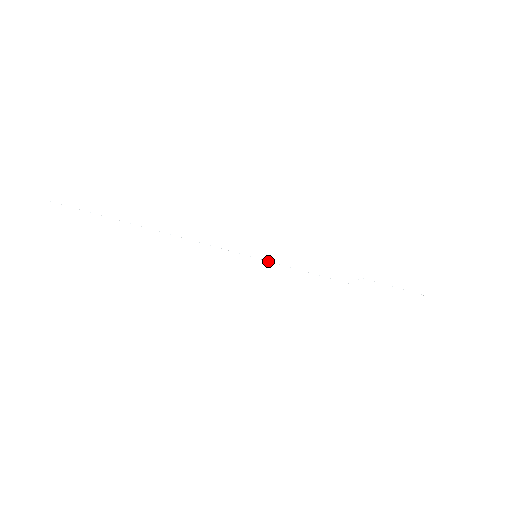
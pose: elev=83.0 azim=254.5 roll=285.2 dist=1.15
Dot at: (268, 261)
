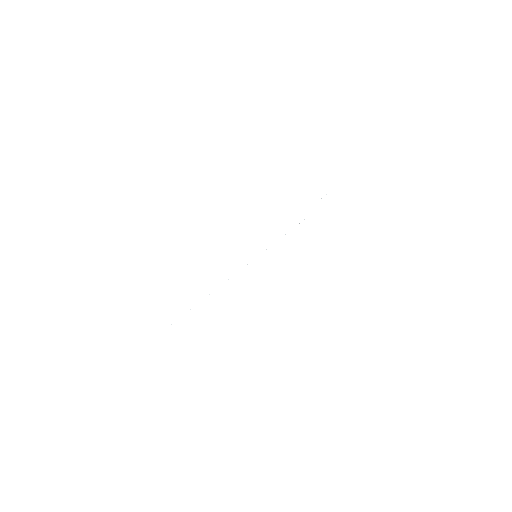
Dot at: occluded
